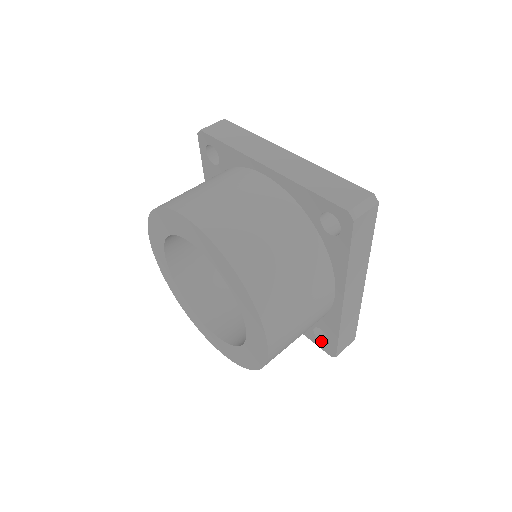
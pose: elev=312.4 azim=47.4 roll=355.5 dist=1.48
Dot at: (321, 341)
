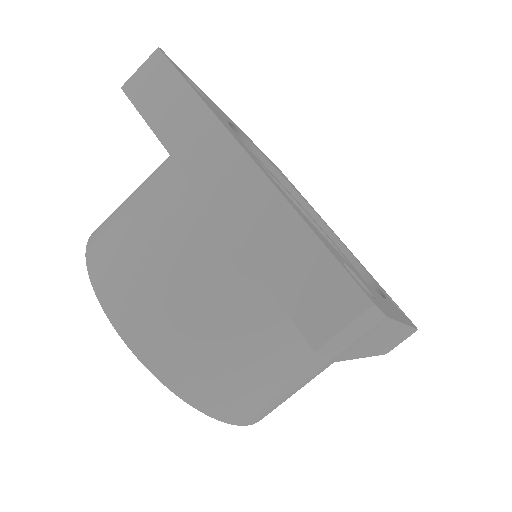
Dot at: occluded
